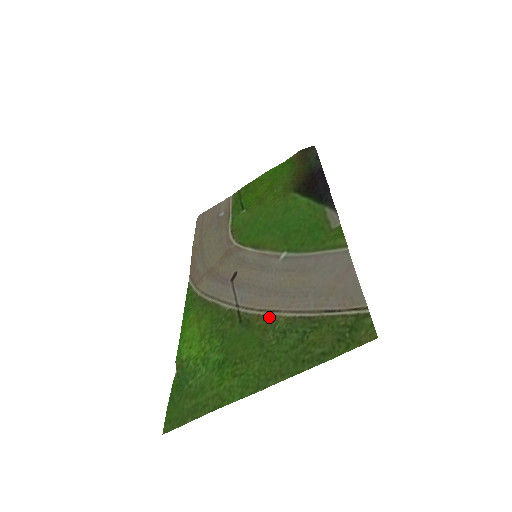
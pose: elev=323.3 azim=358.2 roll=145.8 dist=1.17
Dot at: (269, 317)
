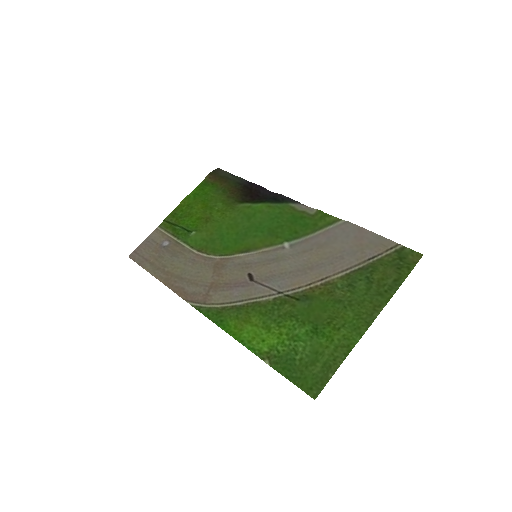
Dot at: (323, 284)
